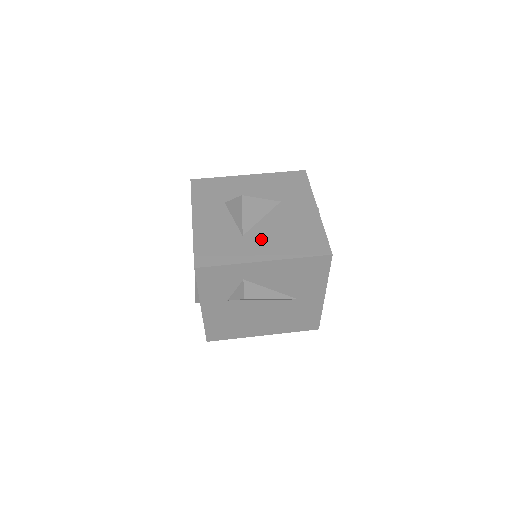
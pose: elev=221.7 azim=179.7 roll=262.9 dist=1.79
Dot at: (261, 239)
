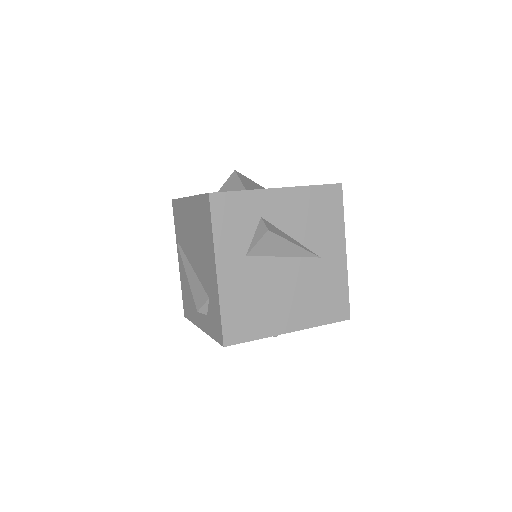
Dot at: occluded
